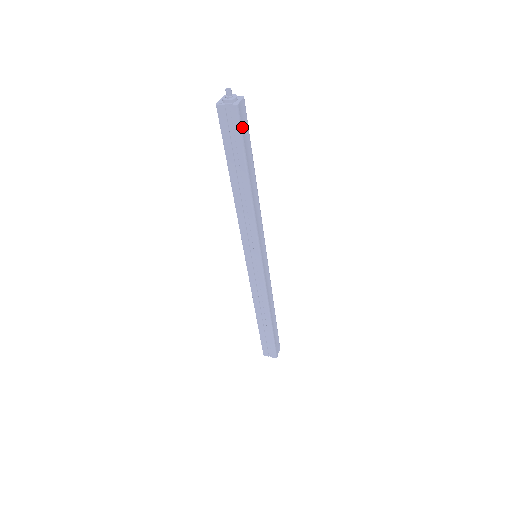
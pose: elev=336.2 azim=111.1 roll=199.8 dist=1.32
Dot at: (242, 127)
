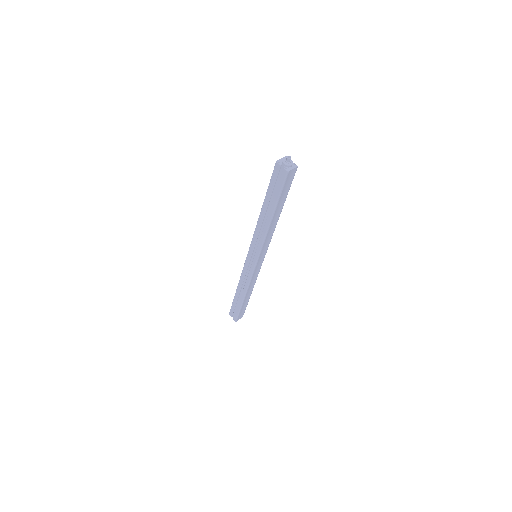
Dot at: (285, 184)
